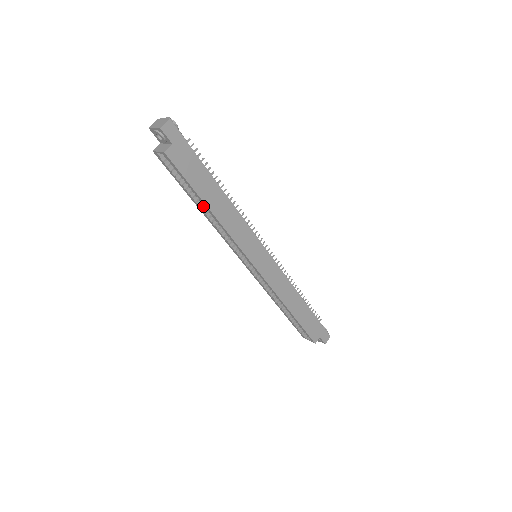
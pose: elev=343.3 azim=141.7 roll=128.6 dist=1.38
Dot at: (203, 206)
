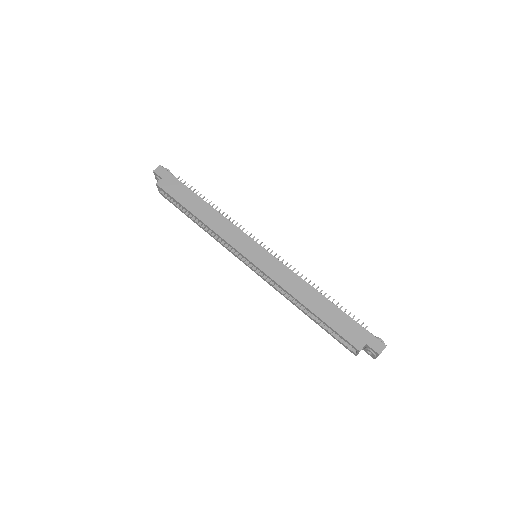
Dot at: (198, 221)
